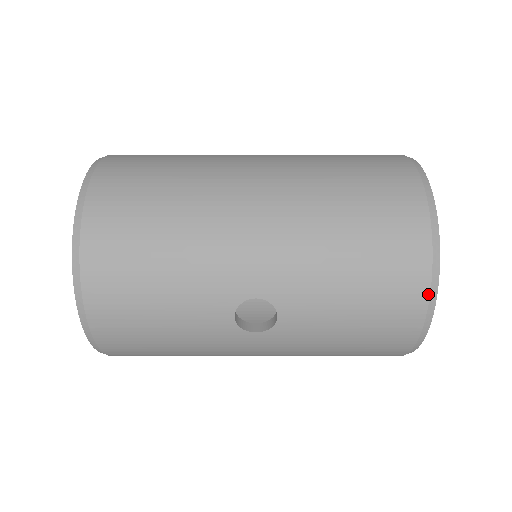
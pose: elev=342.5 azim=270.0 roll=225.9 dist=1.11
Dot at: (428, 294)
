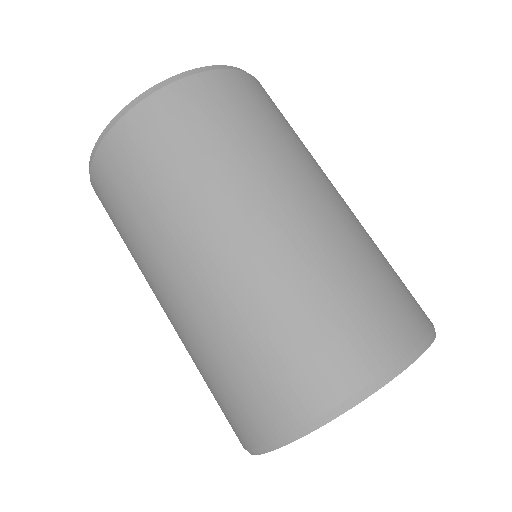
Dot at: occluded
